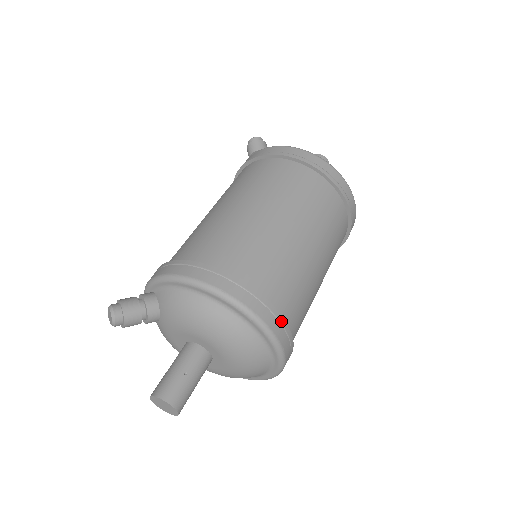
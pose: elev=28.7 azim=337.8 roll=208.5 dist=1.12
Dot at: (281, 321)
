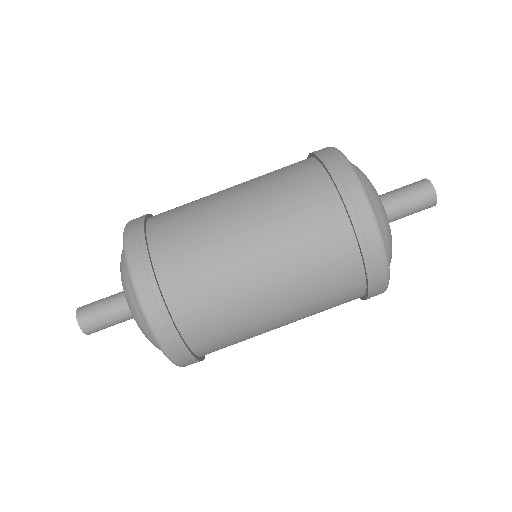
Dot at: (141, 235)
